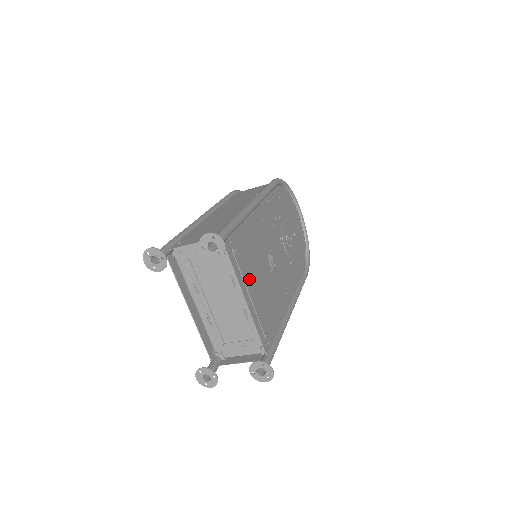
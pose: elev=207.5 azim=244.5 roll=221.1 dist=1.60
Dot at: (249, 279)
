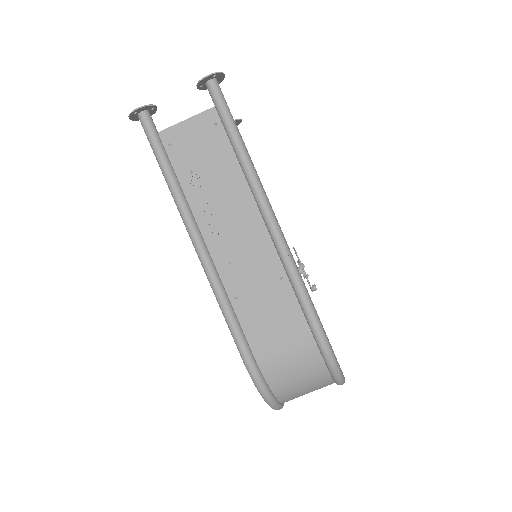
Dot at: occluded
